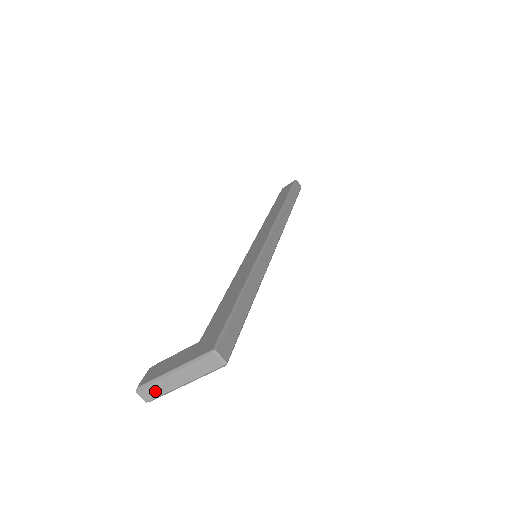
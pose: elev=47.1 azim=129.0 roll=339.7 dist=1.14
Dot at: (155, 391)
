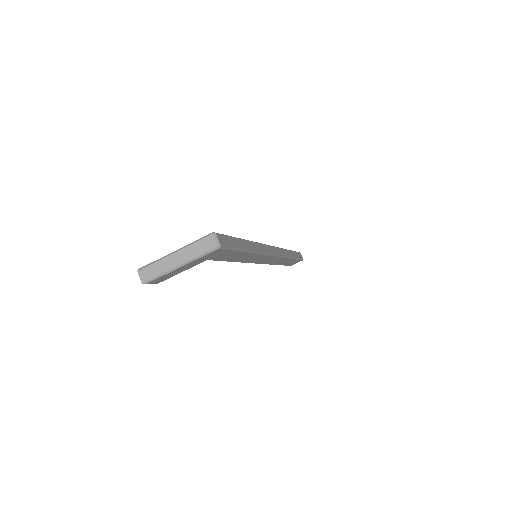
Dot at: (154, 271)
